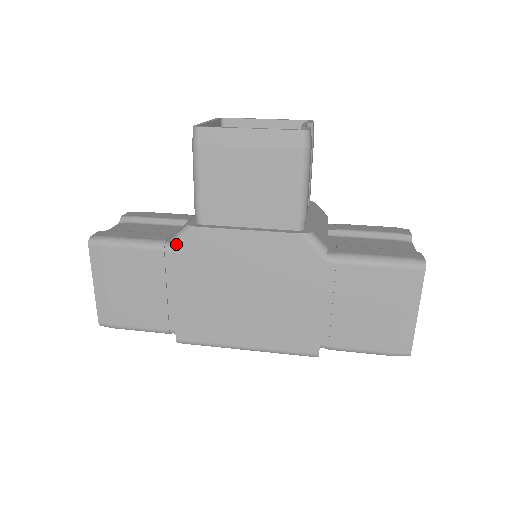
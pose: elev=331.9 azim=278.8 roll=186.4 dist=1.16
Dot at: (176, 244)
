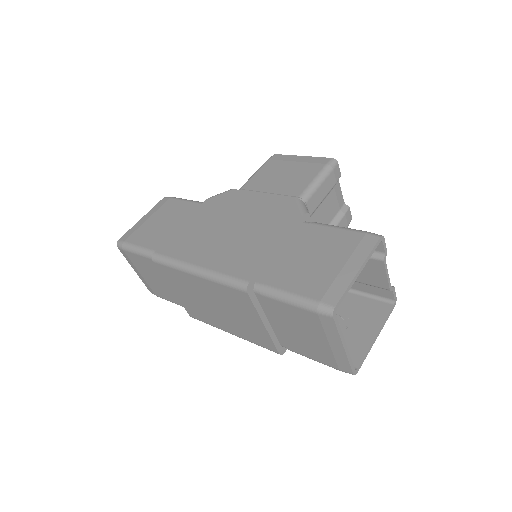
Dot at: (213, 196)
